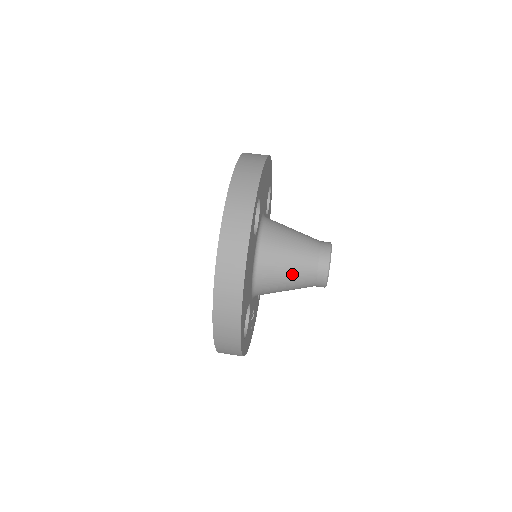
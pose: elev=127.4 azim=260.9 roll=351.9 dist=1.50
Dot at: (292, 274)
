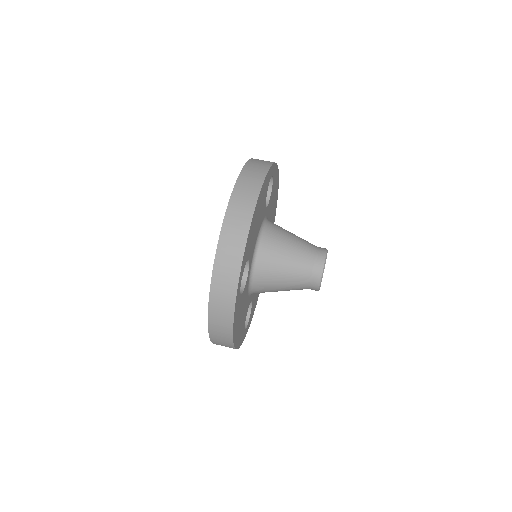
Dot at: (285, 290)
